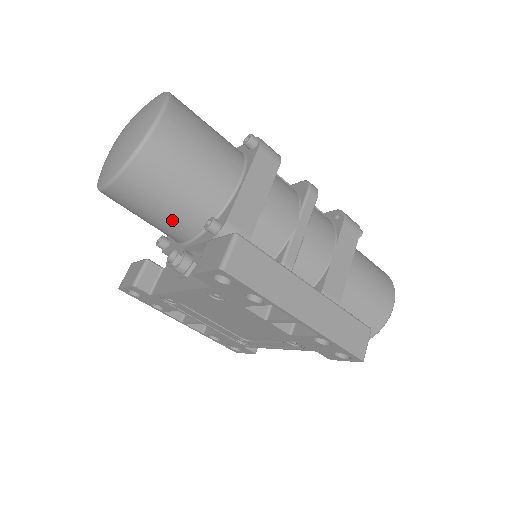
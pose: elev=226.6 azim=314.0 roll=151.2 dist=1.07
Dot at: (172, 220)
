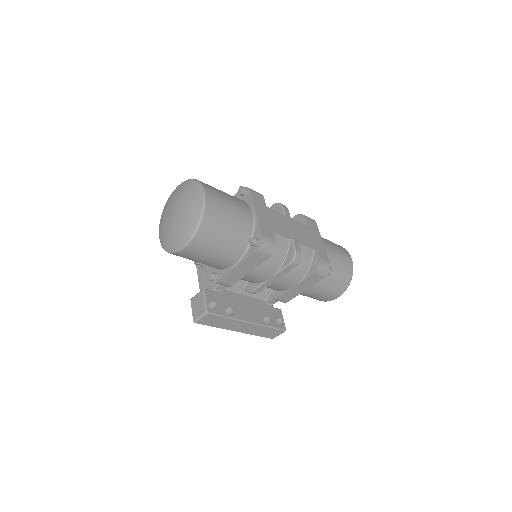
Dot at: occluded
